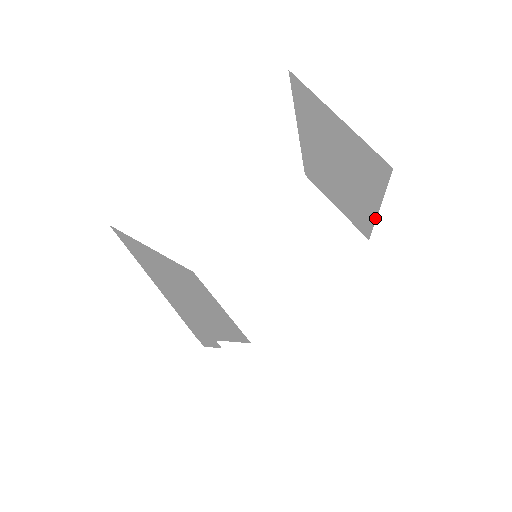
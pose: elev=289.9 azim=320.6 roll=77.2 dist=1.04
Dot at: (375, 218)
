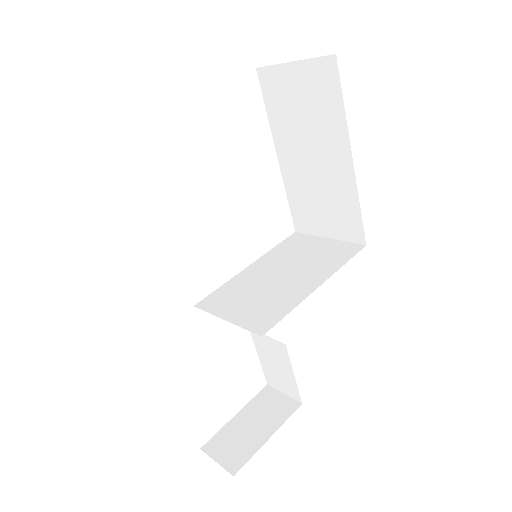
Dot at: (354, 176)
